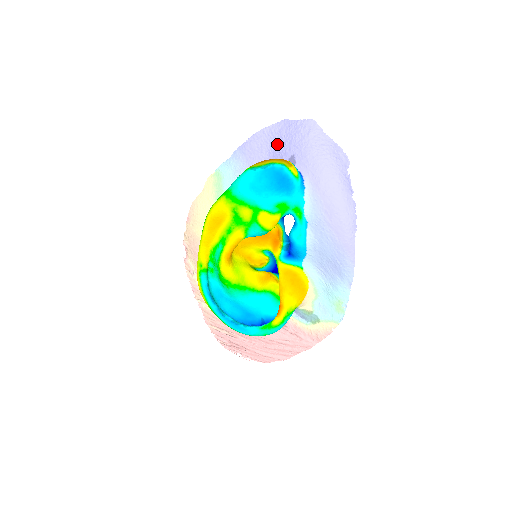
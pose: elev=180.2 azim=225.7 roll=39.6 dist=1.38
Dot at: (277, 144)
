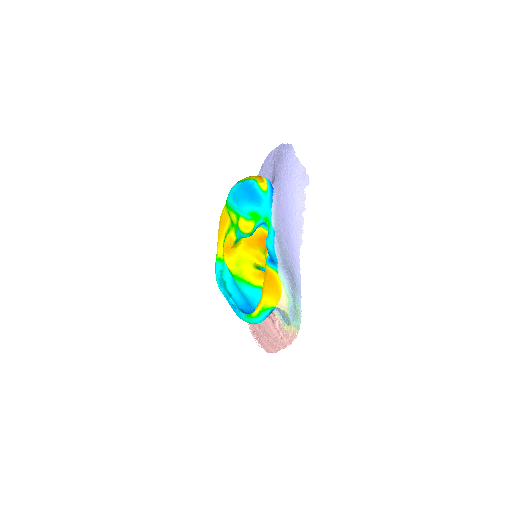
Dot at: (274, 164)
